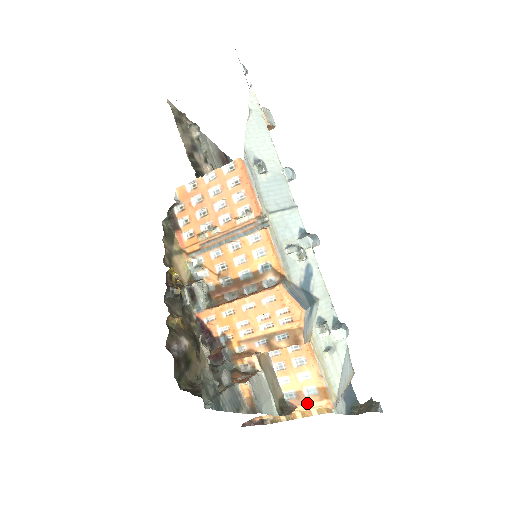
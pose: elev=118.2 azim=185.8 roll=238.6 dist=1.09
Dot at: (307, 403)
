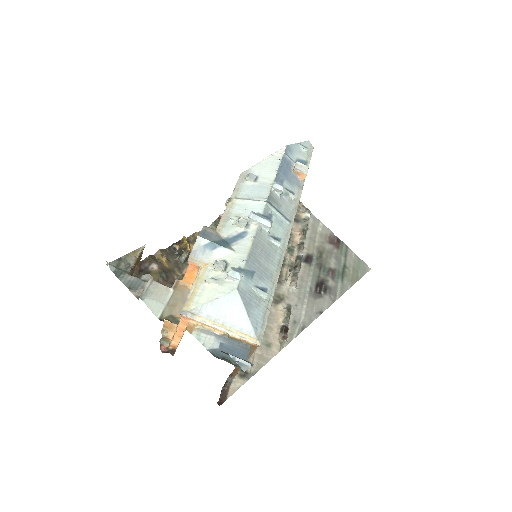
Dot at: occluded
